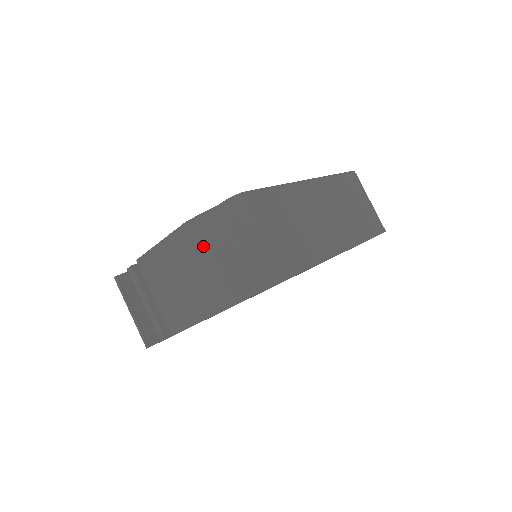
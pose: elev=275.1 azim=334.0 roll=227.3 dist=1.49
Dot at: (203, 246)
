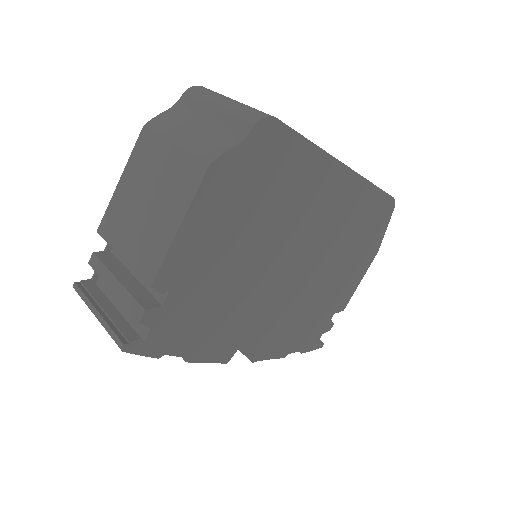
Dot at: (166, 132)
